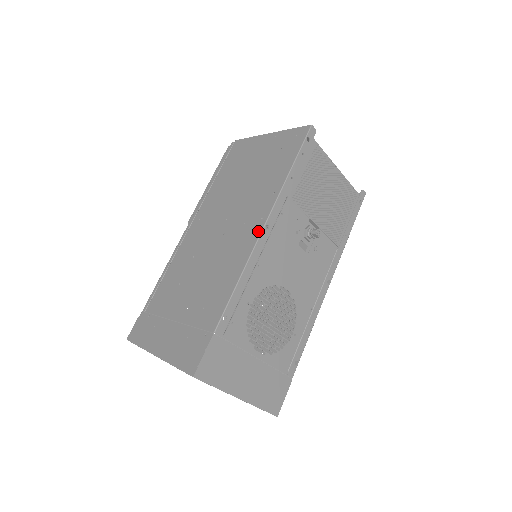
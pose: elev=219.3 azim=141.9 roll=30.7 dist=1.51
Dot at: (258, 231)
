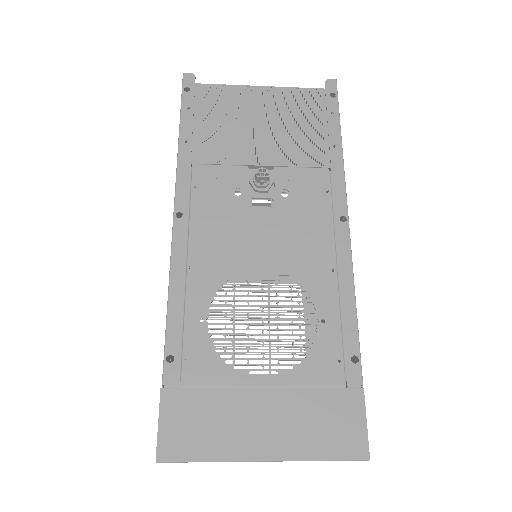
Dot at: (172, 228)
